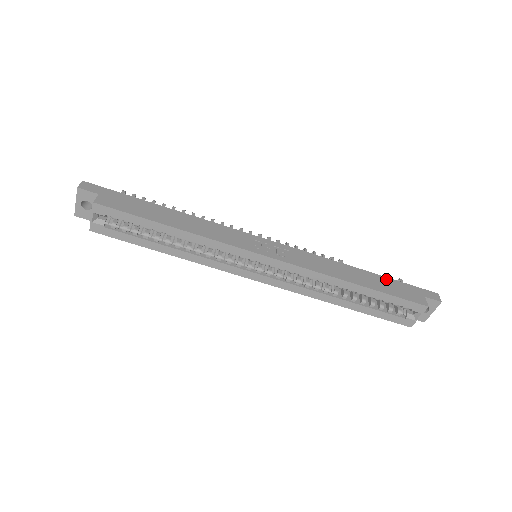
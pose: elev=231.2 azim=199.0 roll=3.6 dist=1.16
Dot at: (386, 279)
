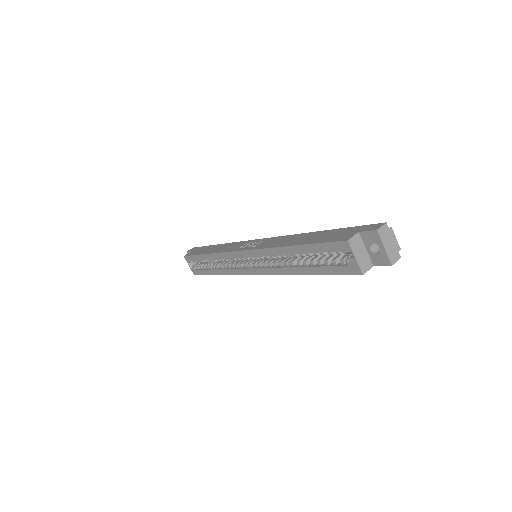
Dot at: (331, 231)
